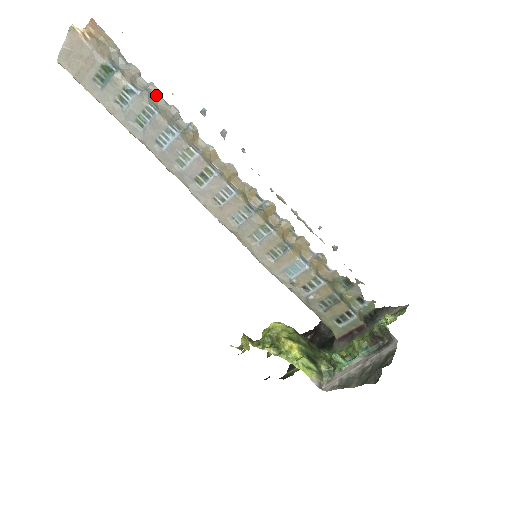
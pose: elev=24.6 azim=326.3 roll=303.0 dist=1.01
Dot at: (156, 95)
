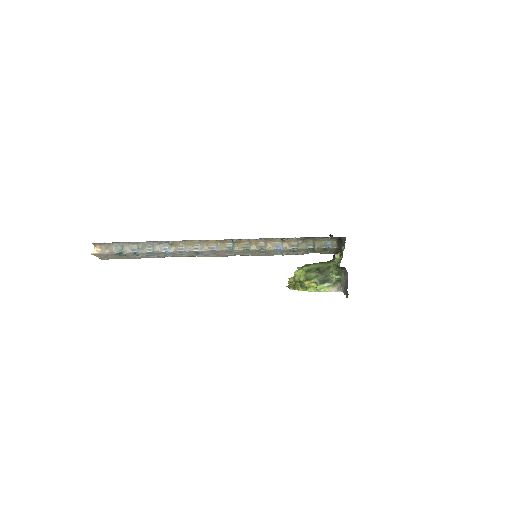
Dot at: (144, 243)
